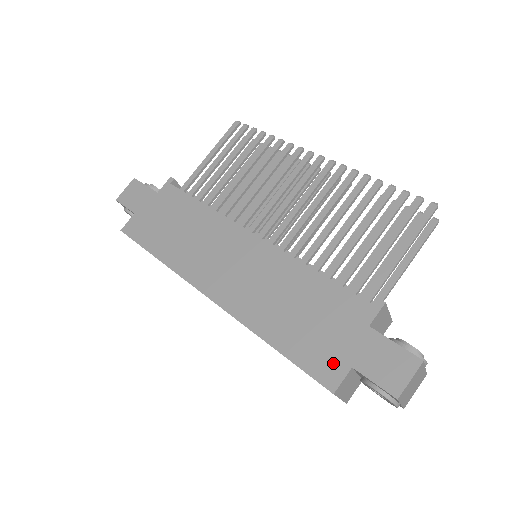
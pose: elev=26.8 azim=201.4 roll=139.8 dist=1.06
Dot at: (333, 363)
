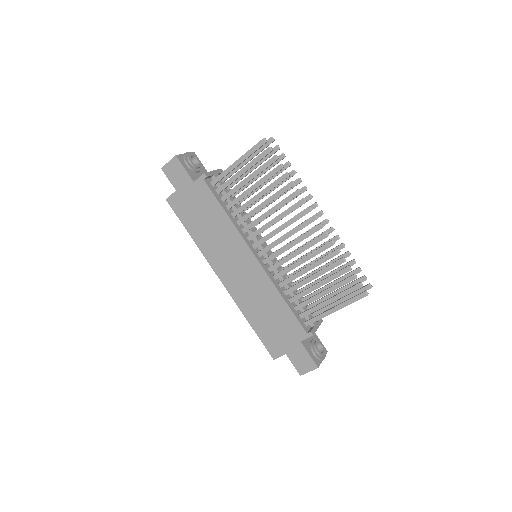
Dot at: (278, 348)
